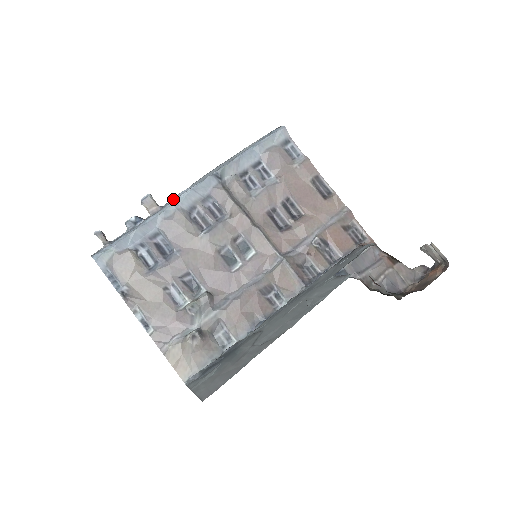
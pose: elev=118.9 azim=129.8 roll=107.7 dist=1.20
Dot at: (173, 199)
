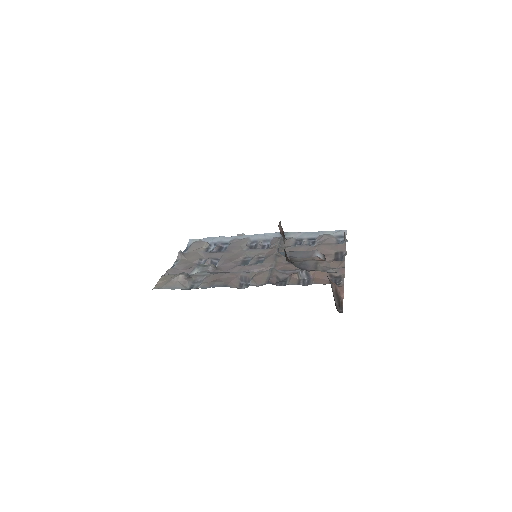
Dot at: occluded
